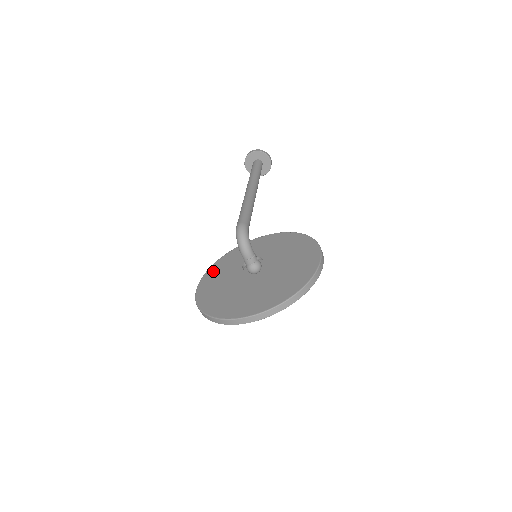
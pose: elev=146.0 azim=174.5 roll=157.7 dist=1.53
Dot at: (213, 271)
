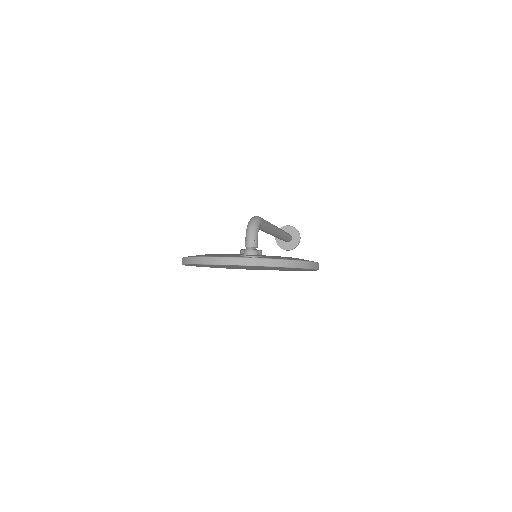
Dot at: occluded
